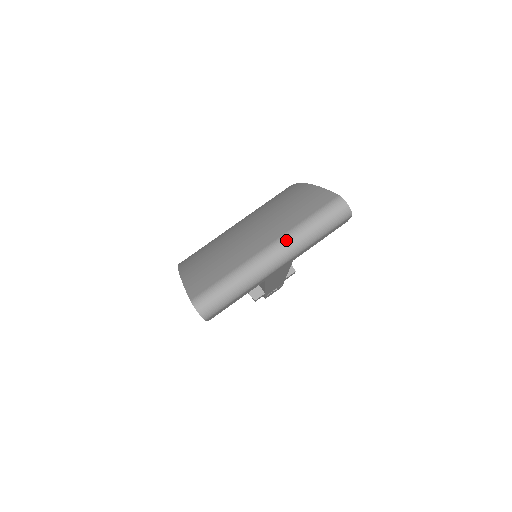
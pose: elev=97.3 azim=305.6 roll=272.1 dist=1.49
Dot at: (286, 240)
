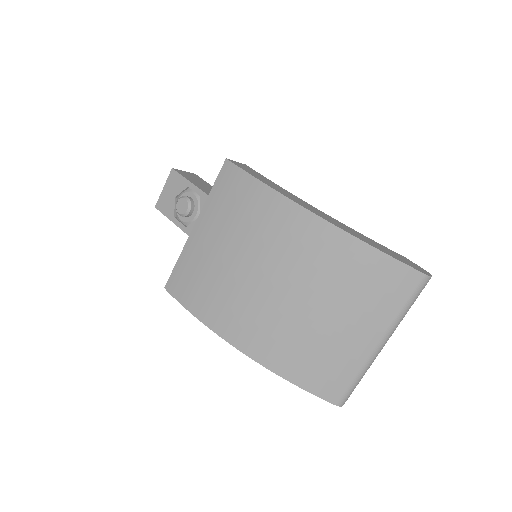
Dot at: (393, 331)
